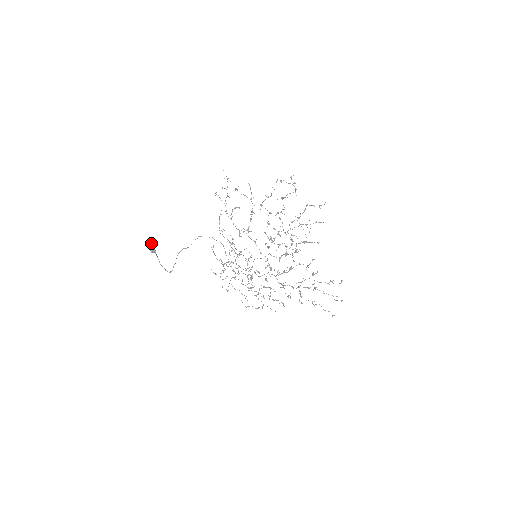
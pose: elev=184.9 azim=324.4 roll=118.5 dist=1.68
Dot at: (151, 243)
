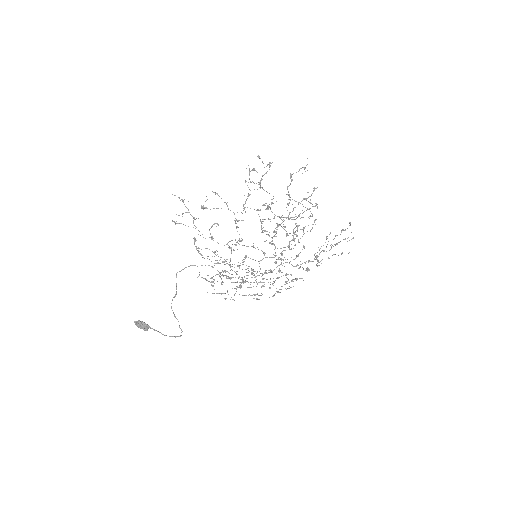
Dot at: (138, 322)
